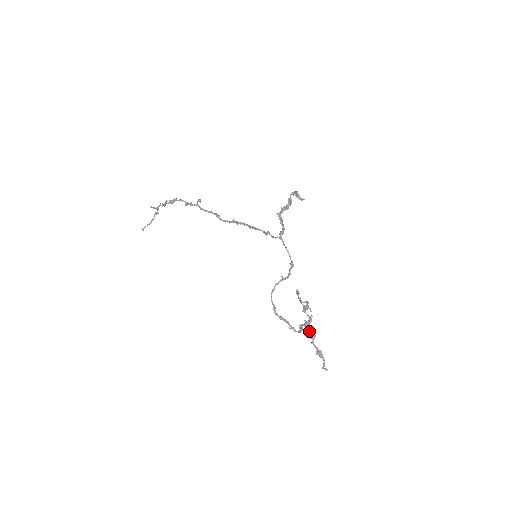
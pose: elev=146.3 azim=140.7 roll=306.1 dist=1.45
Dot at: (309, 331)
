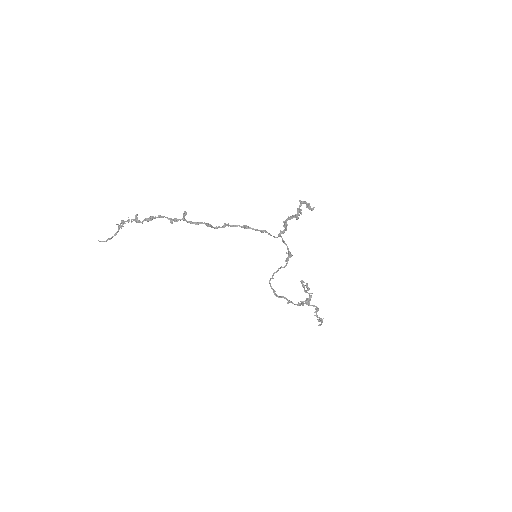
Dot at: occluded
